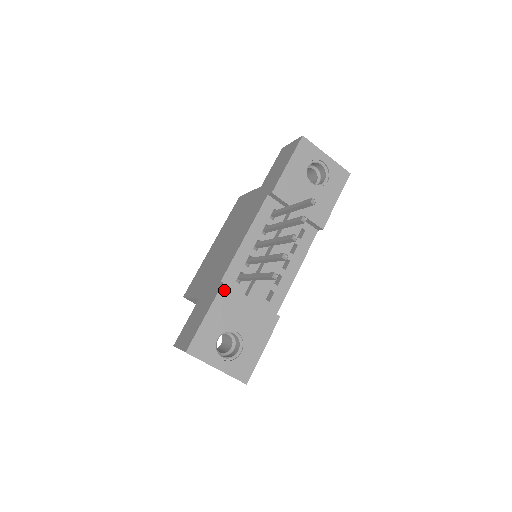
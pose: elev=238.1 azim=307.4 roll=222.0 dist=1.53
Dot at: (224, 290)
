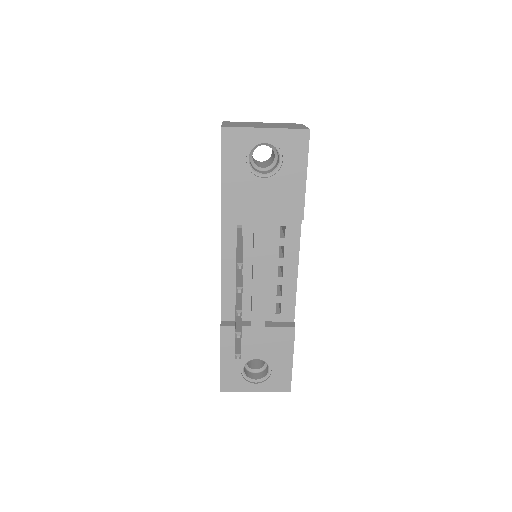
Dot at: (225, 332)
